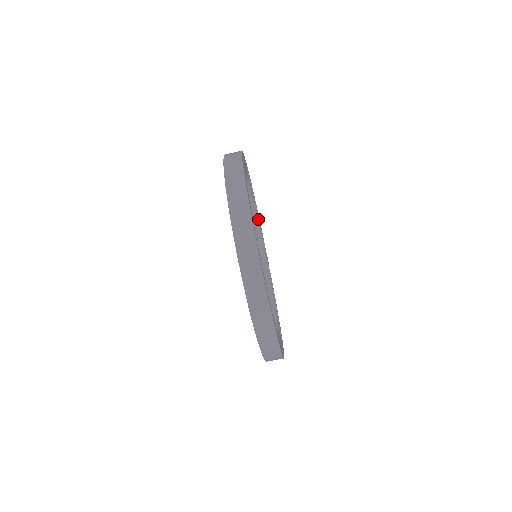
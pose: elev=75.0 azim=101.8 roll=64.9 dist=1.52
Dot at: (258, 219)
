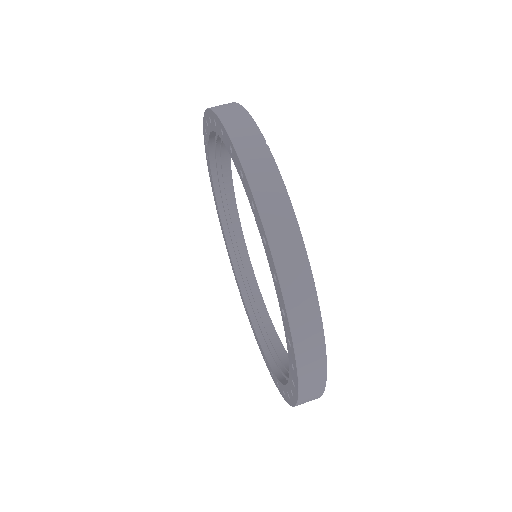
Dot at: (245, 246)
